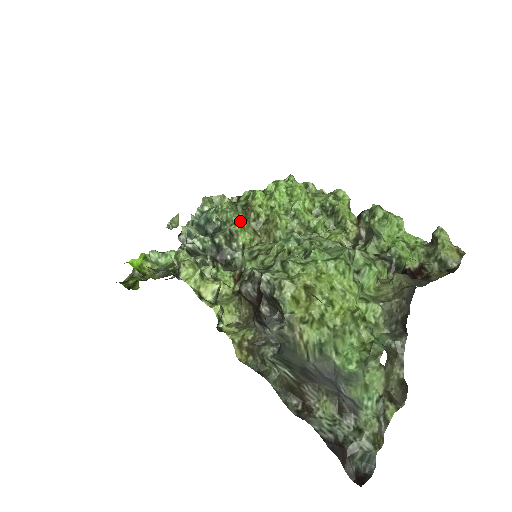
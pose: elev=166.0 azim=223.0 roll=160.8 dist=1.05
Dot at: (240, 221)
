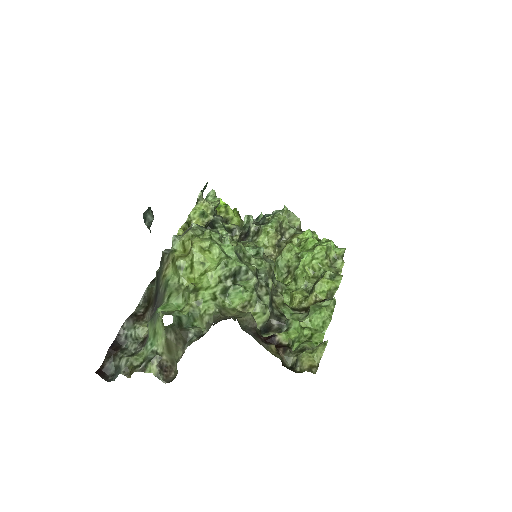
Dot at: (270, 227)
